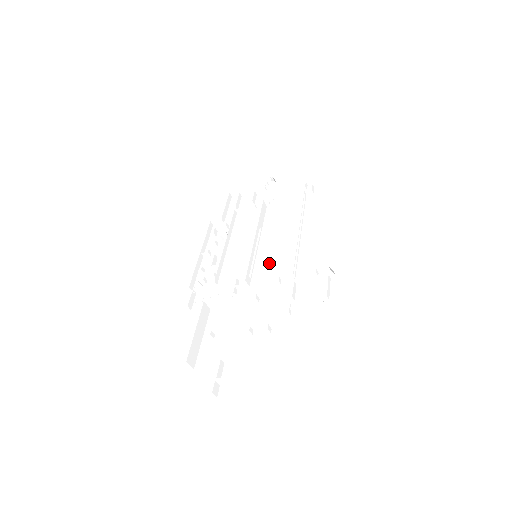
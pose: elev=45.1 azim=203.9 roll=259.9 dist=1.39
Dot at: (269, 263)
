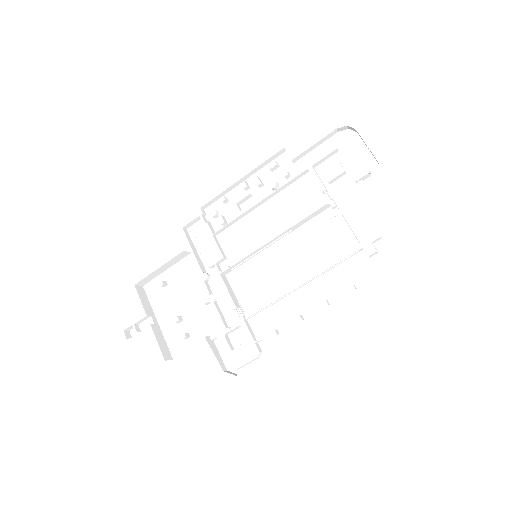
Dot at: (256, 276)
